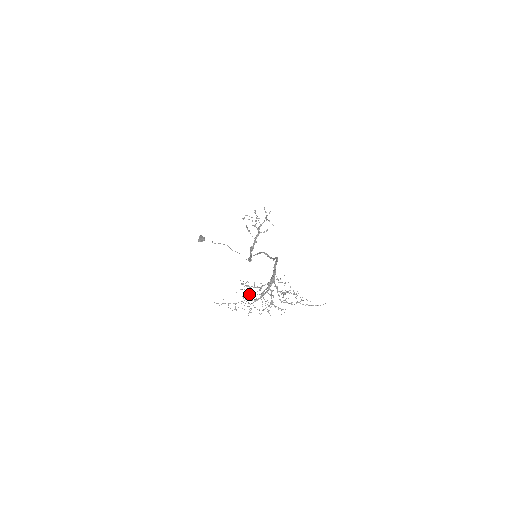
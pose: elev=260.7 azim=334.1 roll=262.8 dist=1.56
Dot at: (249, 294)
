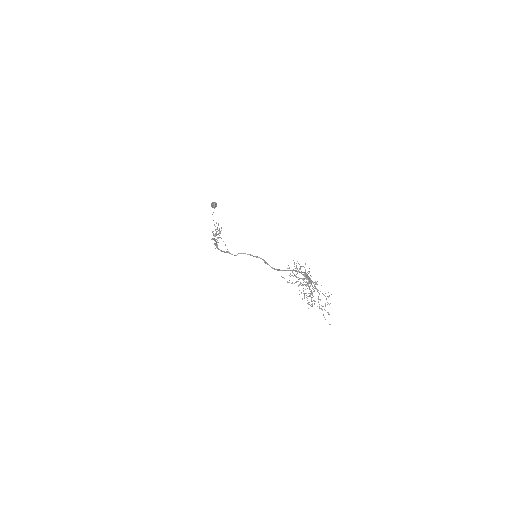
Dot at: (291, 275)
